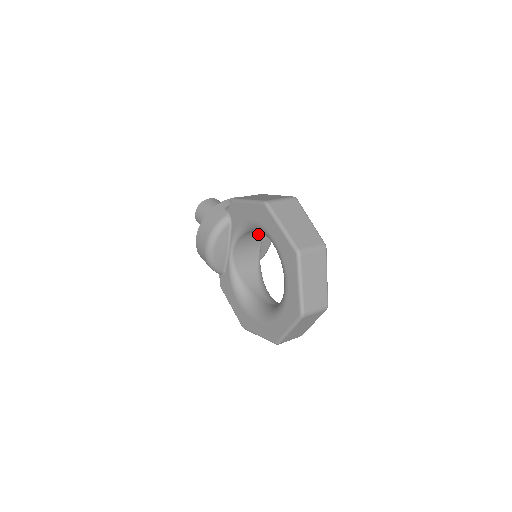
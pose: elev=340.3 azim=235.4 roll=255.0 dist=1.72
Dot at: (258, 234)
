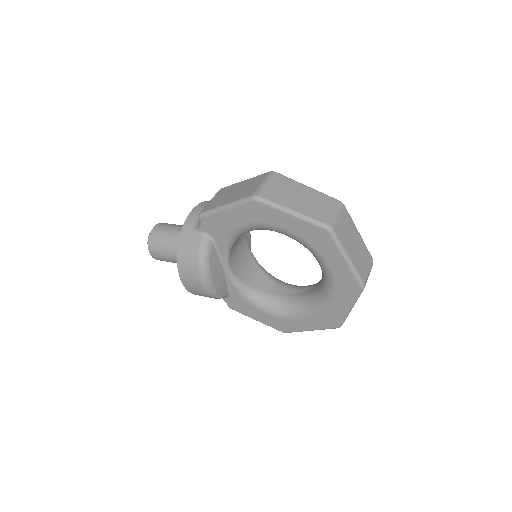
Dot at: occluded
